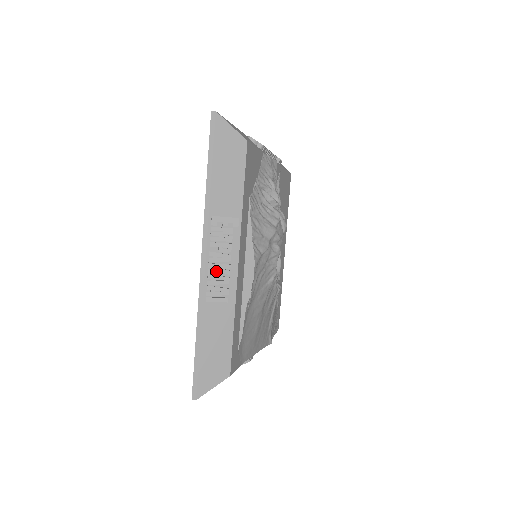
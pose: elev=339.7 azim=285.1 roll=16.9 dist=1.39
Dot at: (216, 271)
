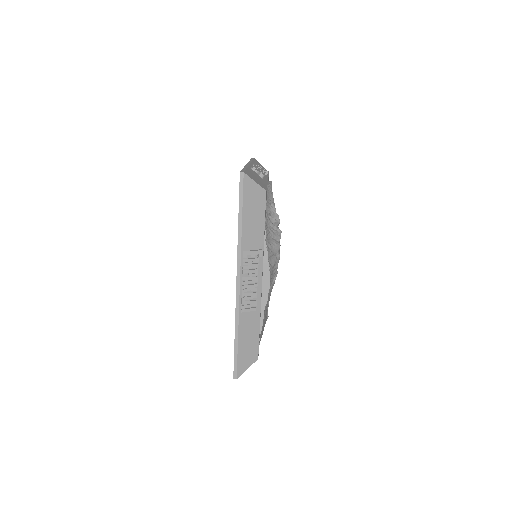
Dot at: (248, 290)
